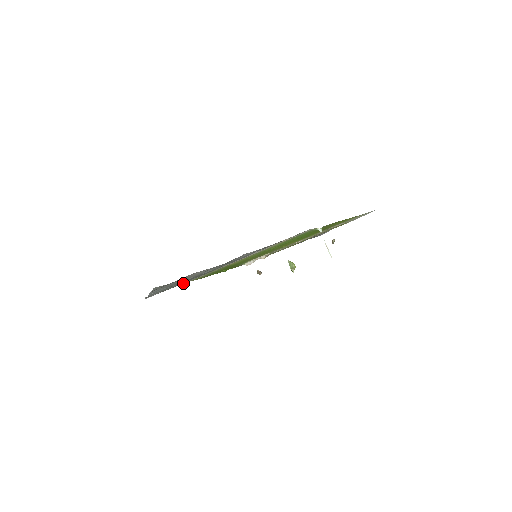
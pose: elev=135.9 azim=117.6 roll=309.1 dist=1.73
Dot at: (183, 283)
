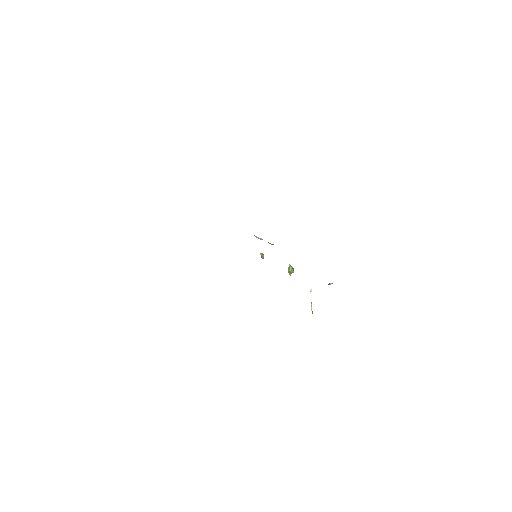
Dot at: occluded
